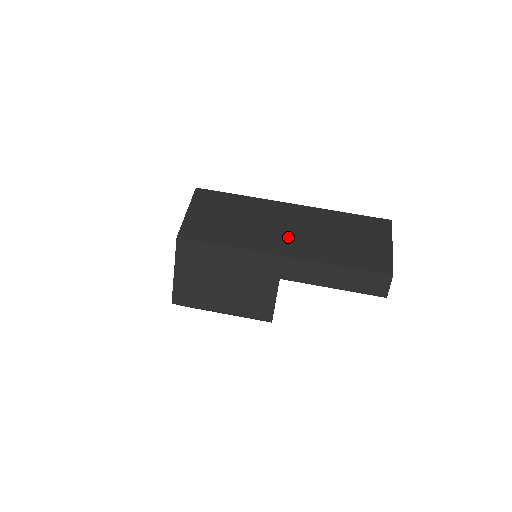
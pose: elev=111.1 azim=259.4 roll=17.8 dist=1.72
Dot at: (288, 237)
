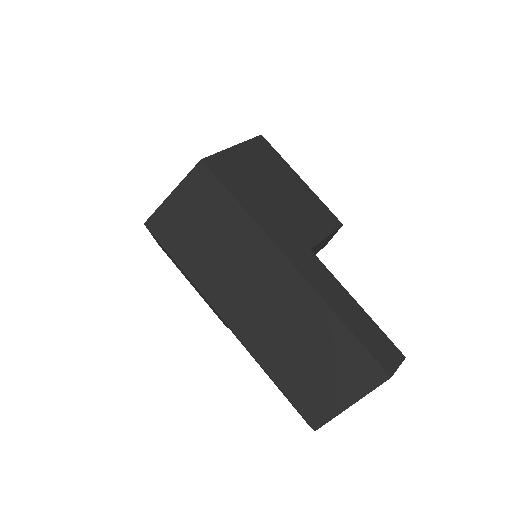
Dot at: (248, 305)
